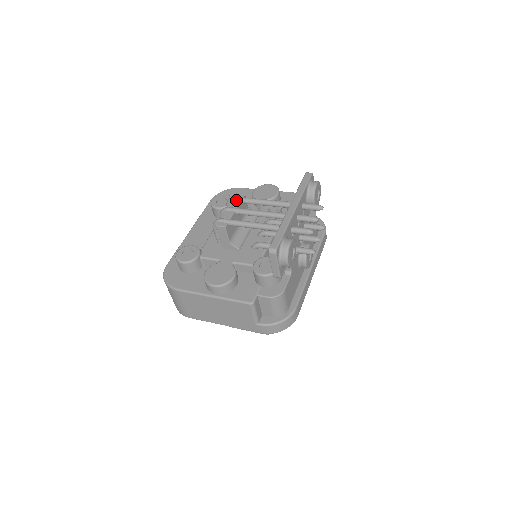
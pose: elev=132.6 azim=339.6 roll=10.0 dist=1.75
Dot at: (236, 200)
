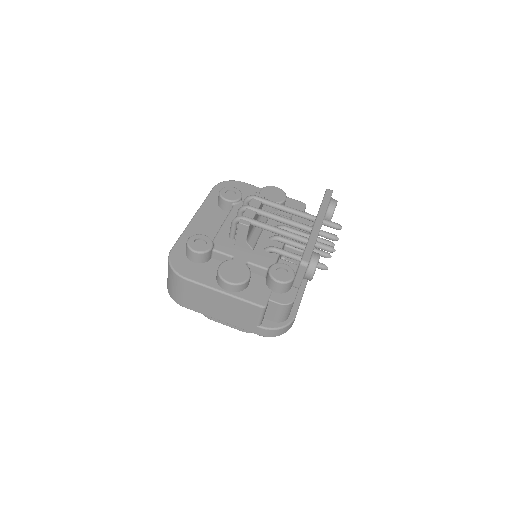
Dot at: (257, 200)
